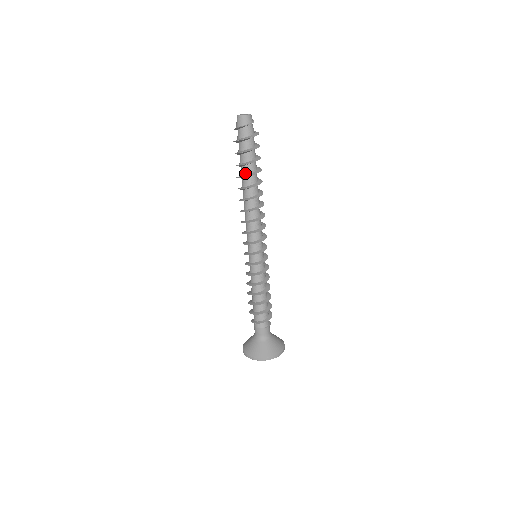
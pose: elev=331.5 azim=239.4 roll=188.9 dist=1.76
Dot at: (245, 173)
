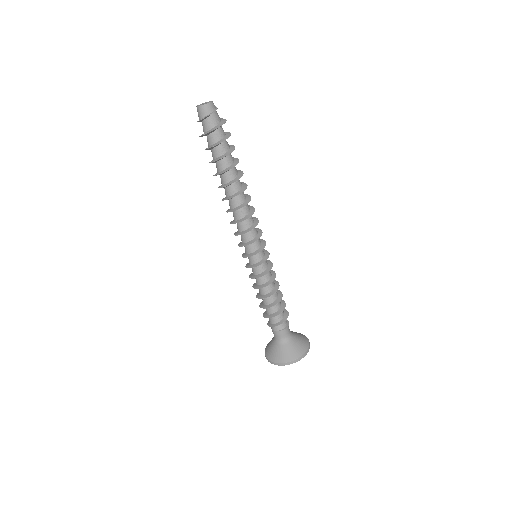
Dot at: (219, 170)
